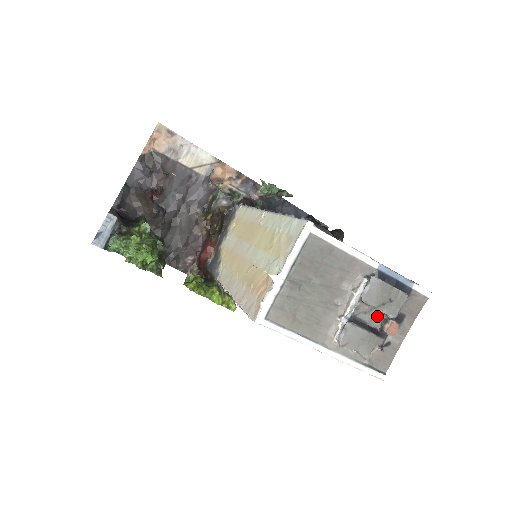
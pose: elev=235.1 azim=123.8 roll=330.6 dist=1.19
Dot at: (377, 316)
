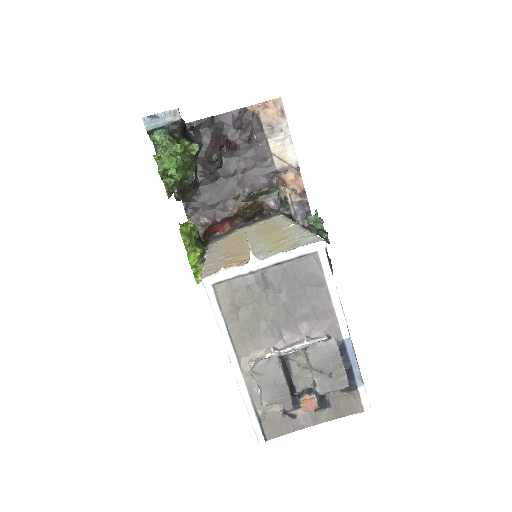
Dot at: (306, 378)
